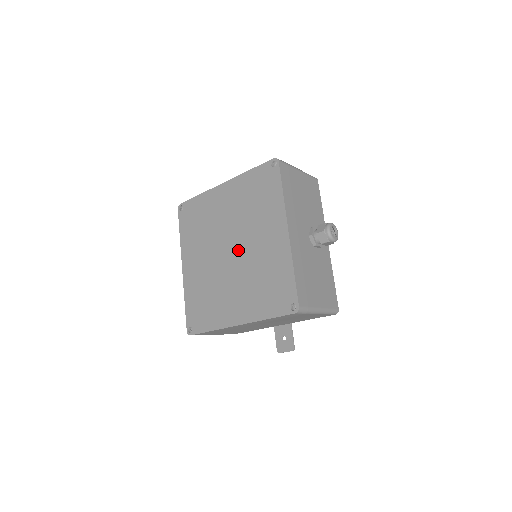
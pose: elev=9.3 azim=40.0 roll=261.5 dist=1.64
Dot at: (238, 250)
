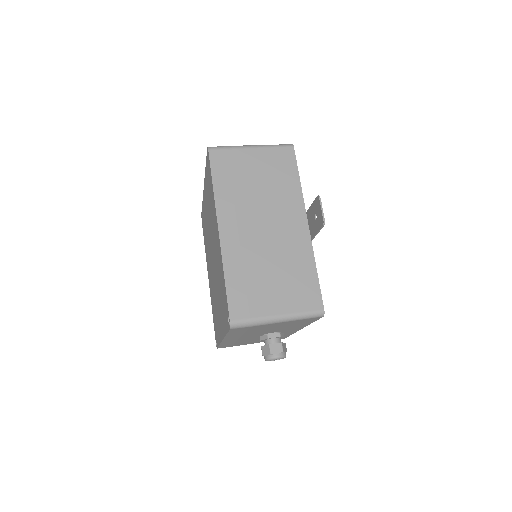
Dot at: (213, 272)
